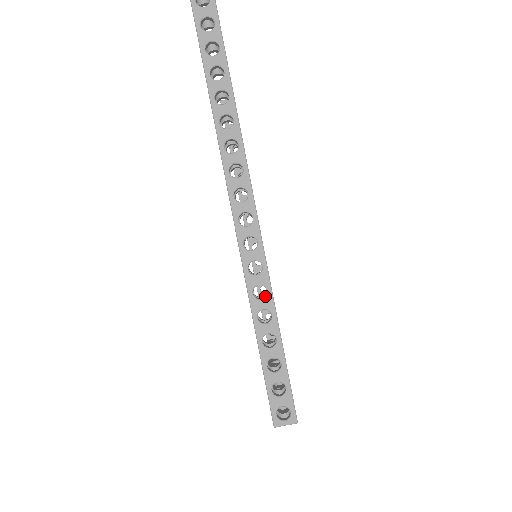
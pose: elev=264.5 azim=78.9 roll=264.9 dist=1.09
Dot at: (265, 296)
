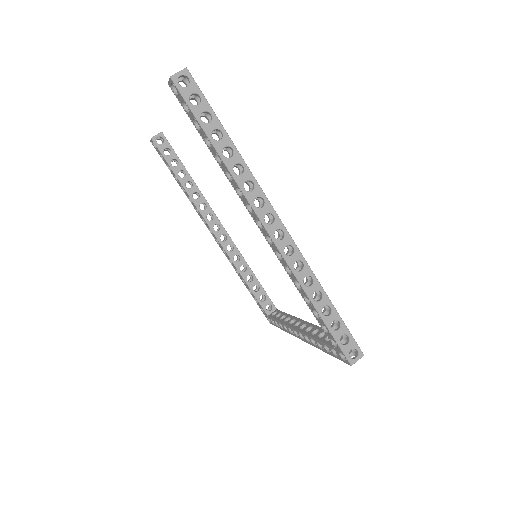
Dot at: (313, 282)
